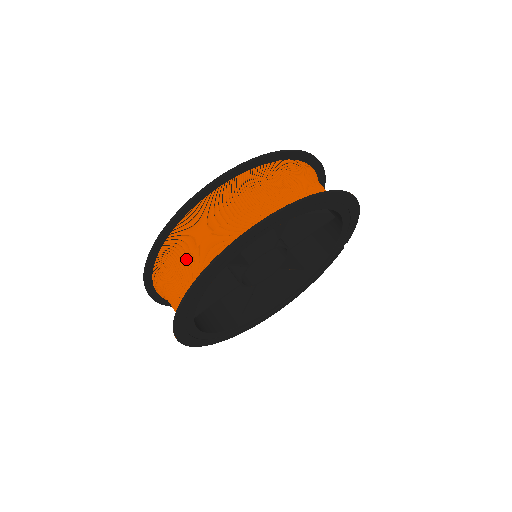
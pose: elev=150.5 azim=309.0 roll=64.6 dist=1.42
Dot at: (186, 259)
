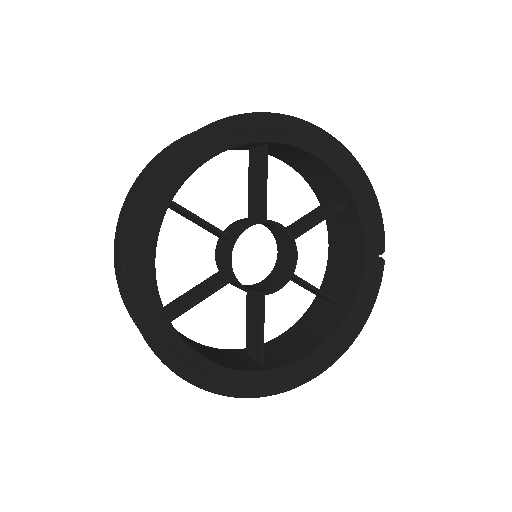
Dot at: occluded
